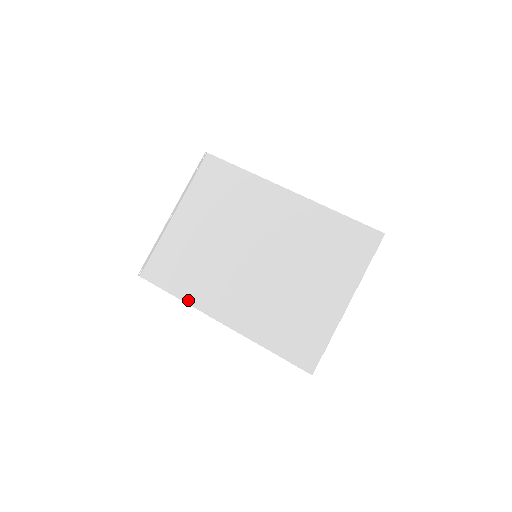
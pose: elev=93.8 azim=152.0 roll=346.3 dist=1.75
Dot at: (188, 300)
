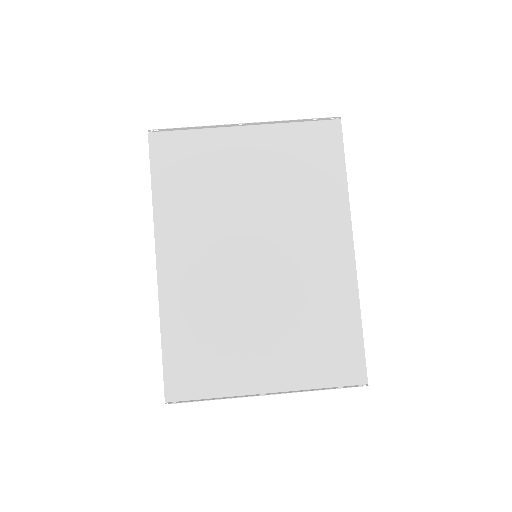
Dot at: (157, 209)
